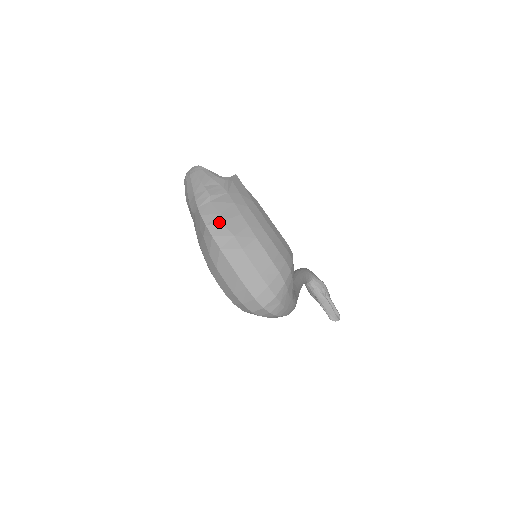
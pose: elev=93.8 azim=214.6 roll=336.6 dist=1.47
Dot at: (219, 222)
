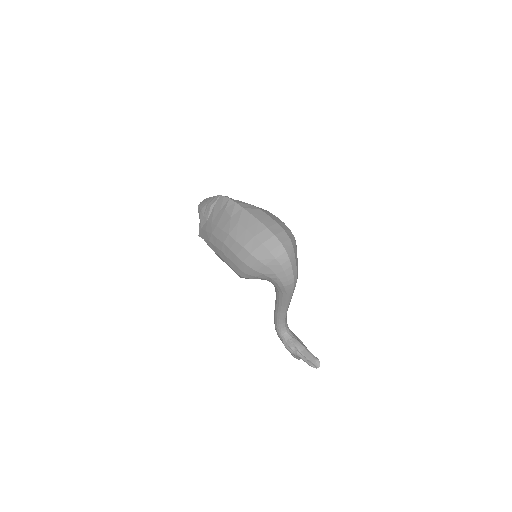
Dot at: occluded
